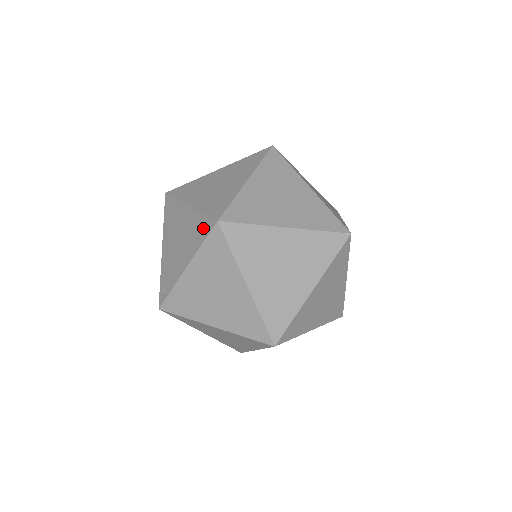
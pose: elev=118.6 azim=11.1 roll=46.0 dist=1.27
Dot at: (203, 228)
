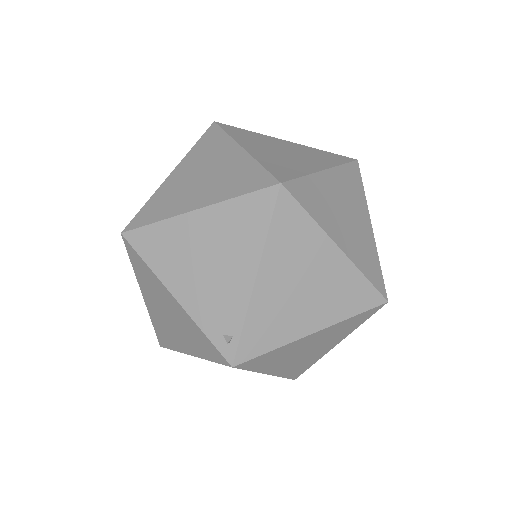
Dot at: (256, 210)
